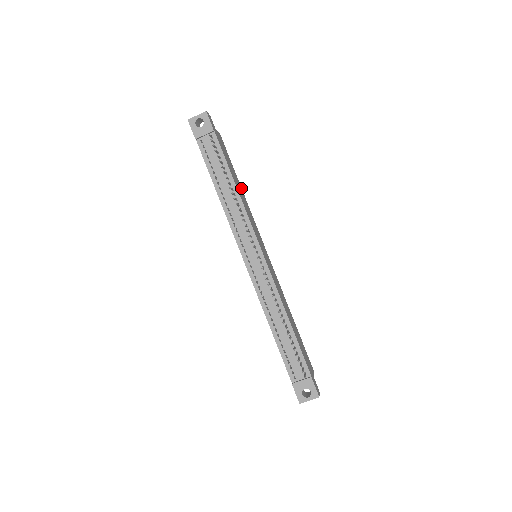
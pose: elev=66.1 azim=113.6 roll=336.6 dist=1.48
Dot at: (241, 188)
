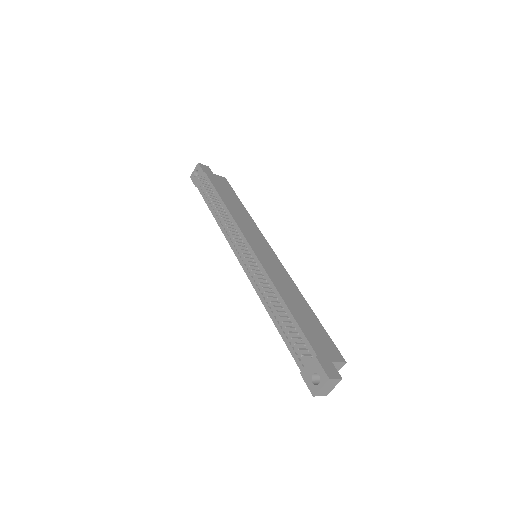
Dot at: (244, 208)
